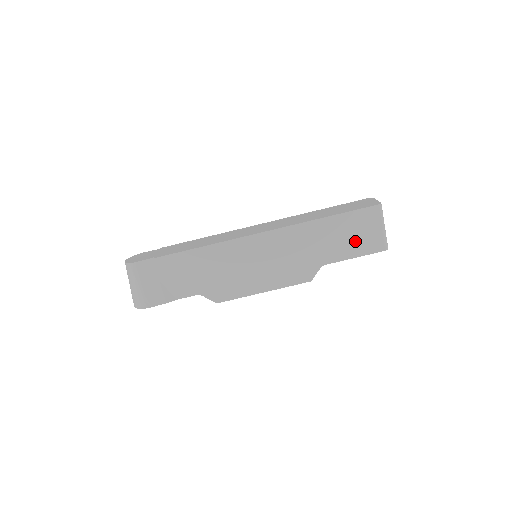
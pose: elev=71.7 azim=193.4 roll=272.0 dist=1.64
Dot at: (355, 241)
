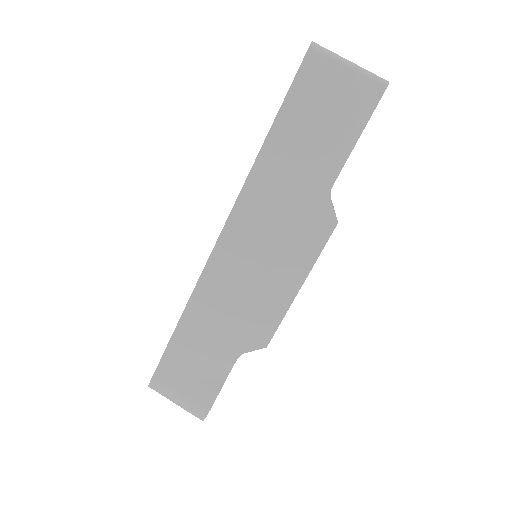
Dot at: (334, 122)
